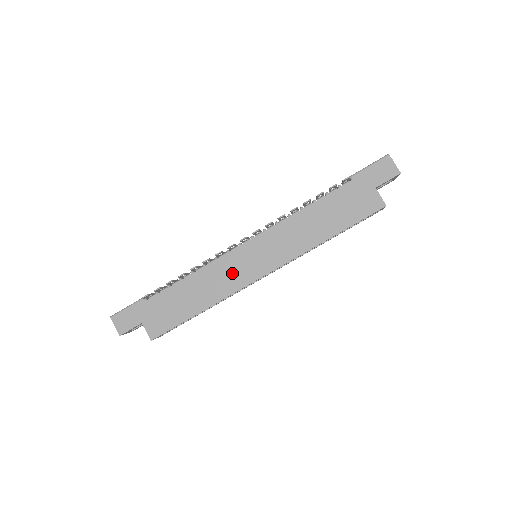
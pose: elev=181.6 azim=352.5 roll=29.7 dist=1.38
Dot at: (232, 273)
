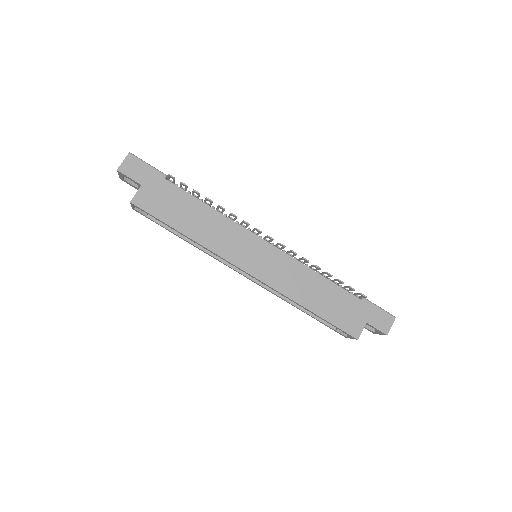
Dot at: (234, 243)
